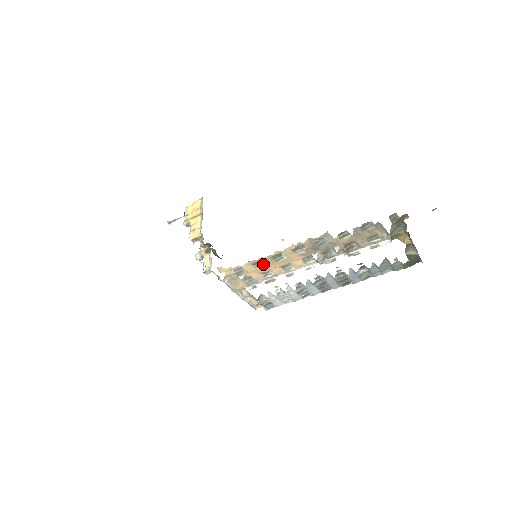
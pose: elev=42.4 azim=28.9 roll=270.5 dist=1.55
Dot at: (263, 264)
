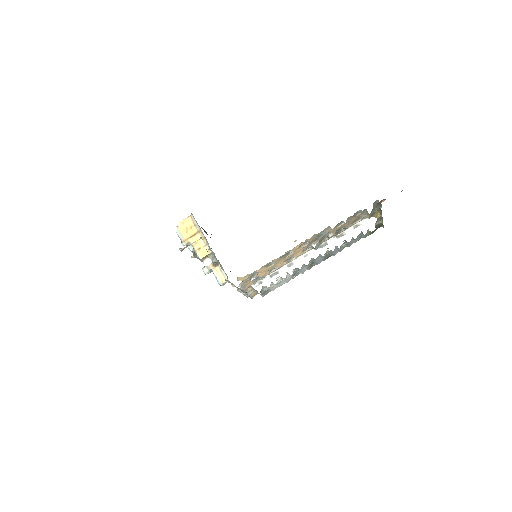
Dot at: (273, 263)
